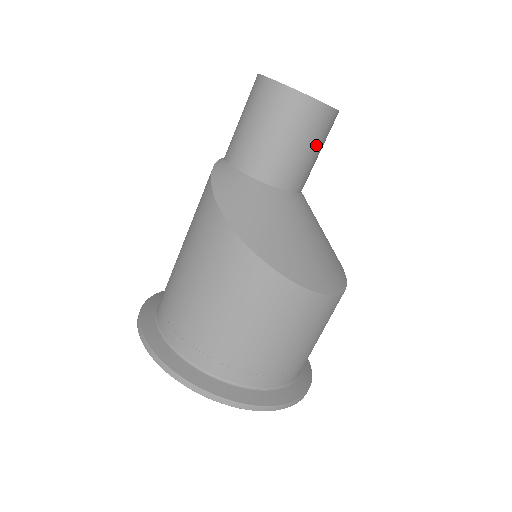
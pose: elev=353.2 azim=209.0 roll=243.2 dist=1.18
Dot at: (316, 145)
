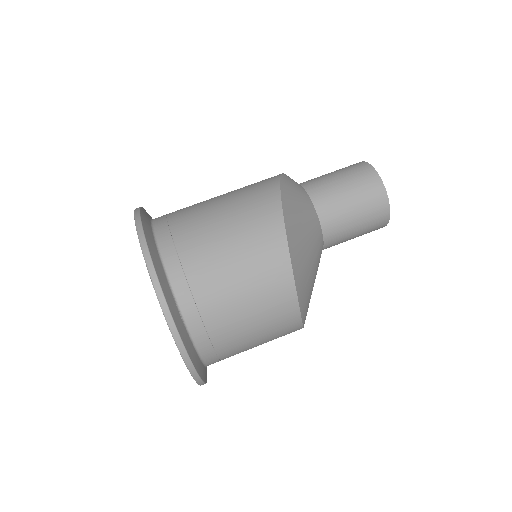
Dot at: (362, 220)
